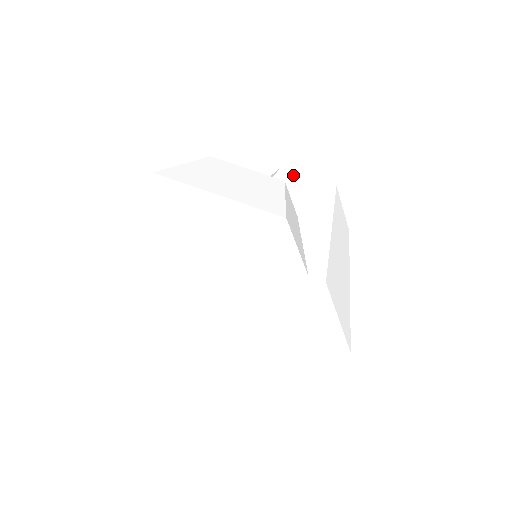
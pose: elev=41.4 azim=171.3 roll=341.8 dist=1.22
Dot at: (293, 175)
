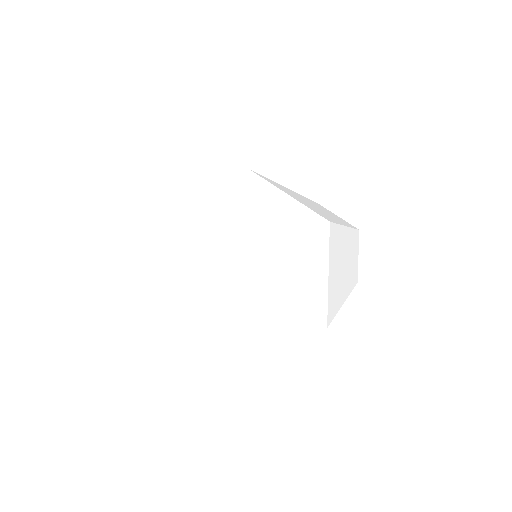
Dot at: occluded
